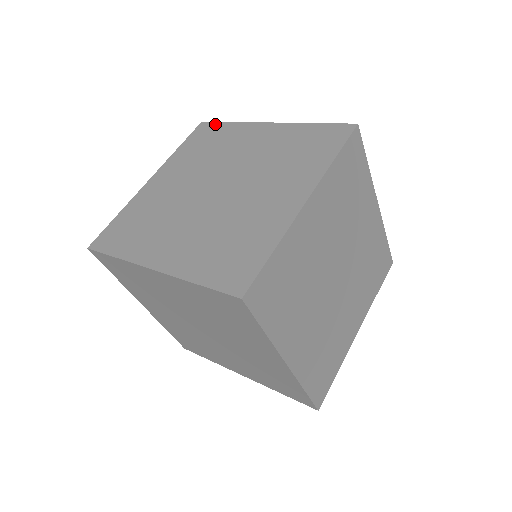
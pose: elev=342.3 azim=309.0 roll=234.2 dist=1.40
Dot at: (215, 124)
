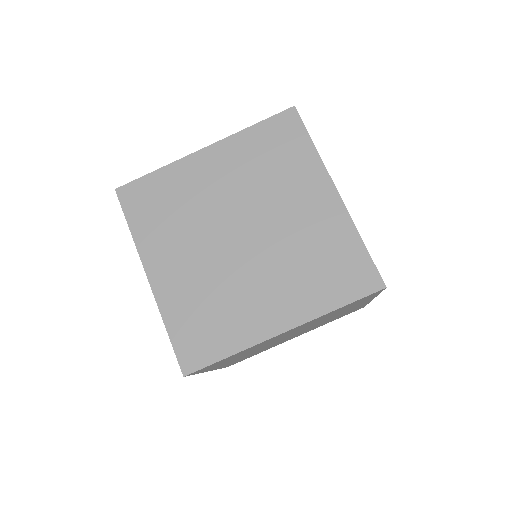
Dot at: occluded
